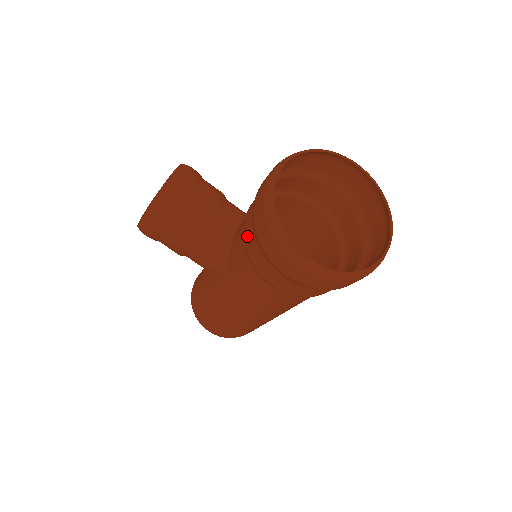
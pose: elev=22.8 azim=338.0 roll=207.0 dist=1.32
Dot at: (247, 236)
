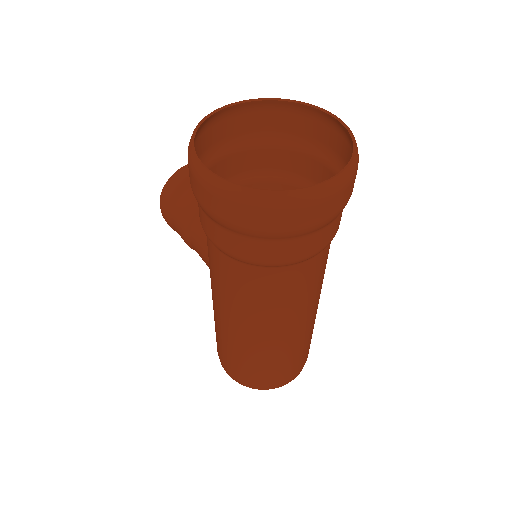
Dot at: occluded
